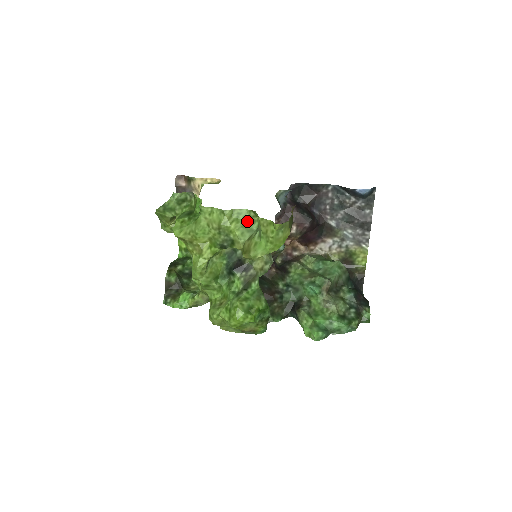
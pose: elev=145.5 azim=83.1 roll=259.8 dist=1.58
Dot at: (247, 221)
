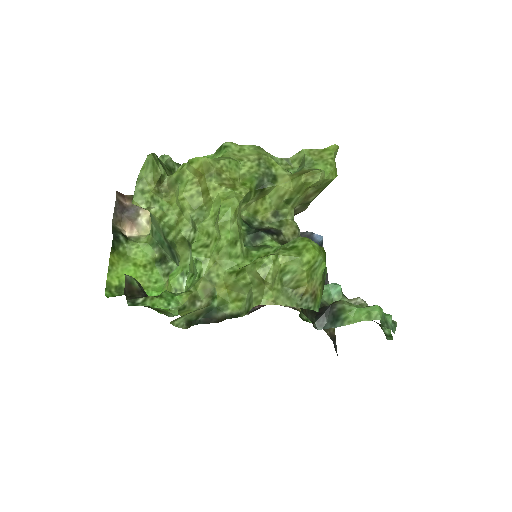
Dot at: occluded
